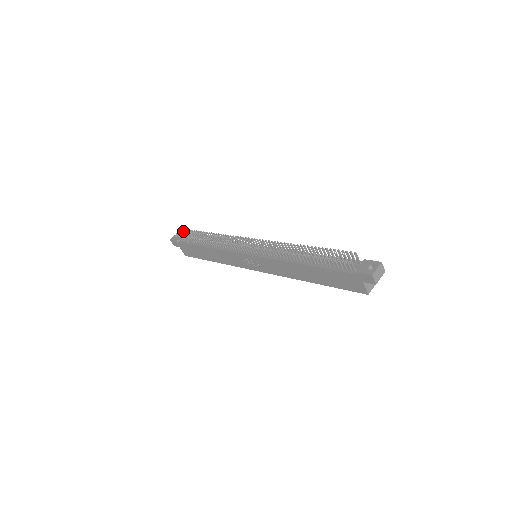
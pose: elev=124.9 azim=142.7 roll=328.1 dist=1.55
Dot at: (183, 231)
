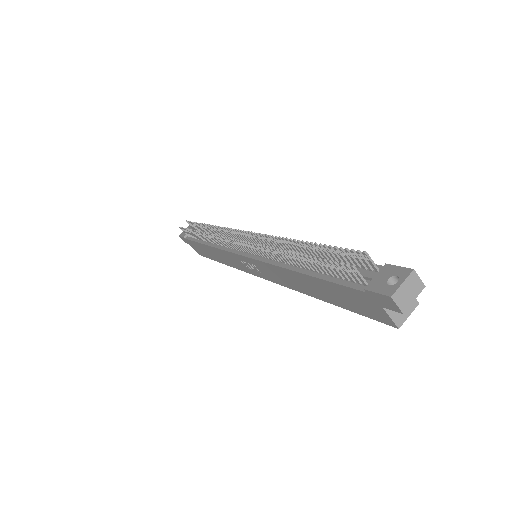
Dot at: (189, 224)
